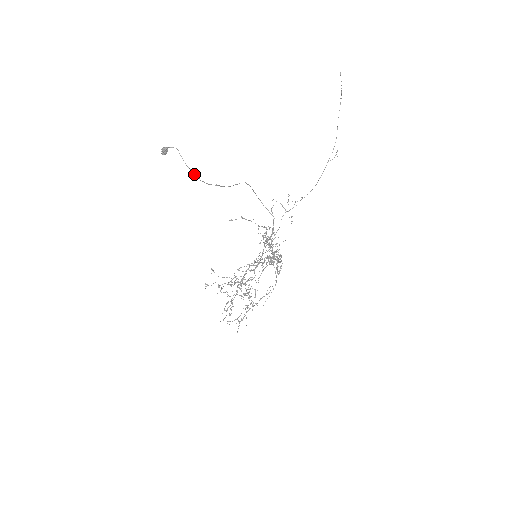
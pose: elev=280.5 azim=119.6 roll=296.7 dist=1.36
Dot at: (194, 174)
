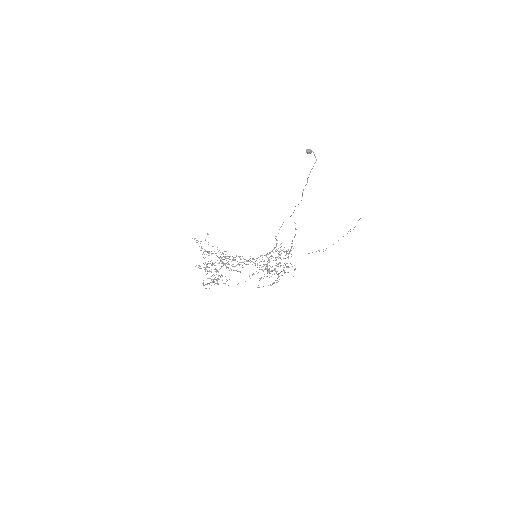
Dot at: occluded
